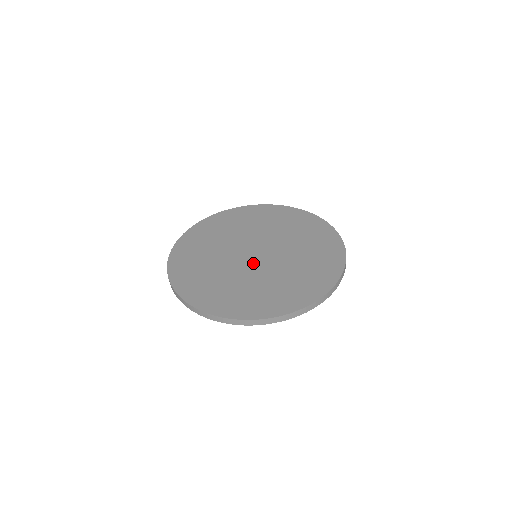
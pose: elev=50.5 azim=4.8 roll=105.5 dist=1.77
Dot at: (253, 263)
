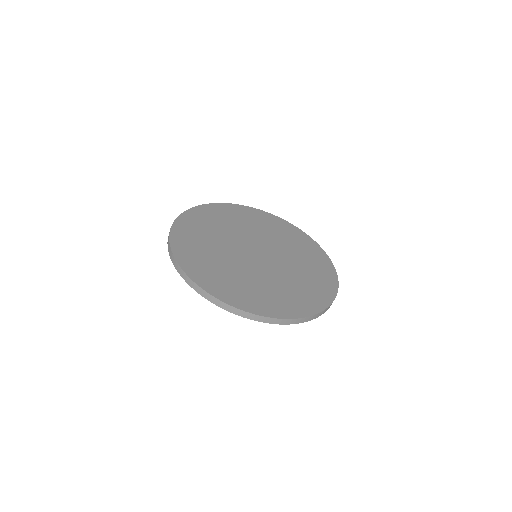
Dot at: (255, 262)
